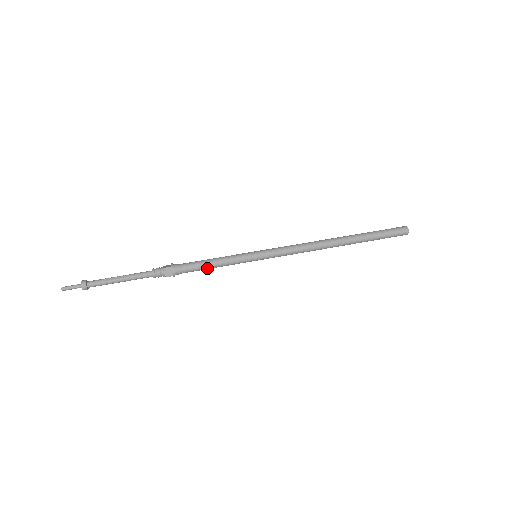
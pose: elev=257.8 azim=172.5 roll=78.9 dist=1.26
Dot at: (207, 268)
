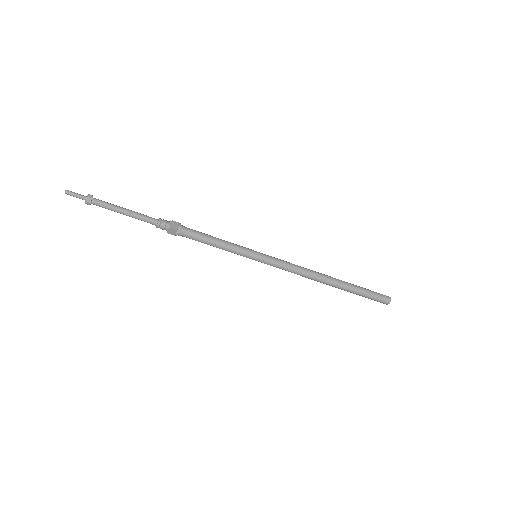
Dot at: (210, 241)
